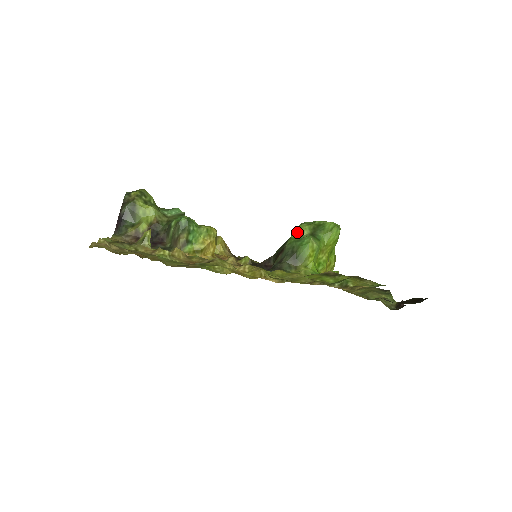
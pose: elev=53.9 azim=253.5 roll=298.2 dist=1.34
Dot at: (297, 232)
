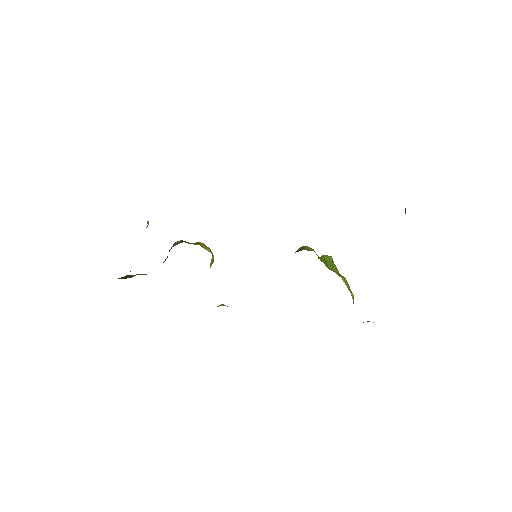
Dot at: occluded
